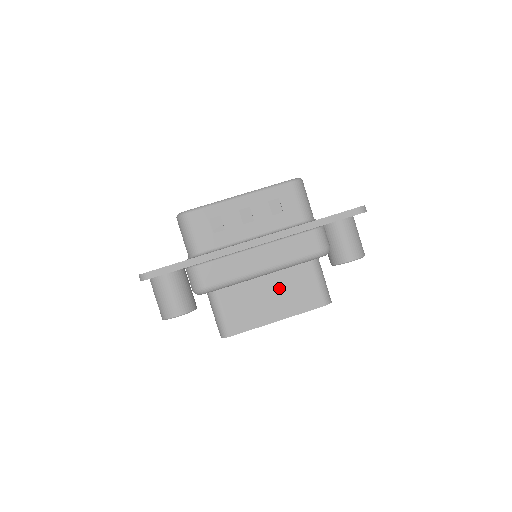
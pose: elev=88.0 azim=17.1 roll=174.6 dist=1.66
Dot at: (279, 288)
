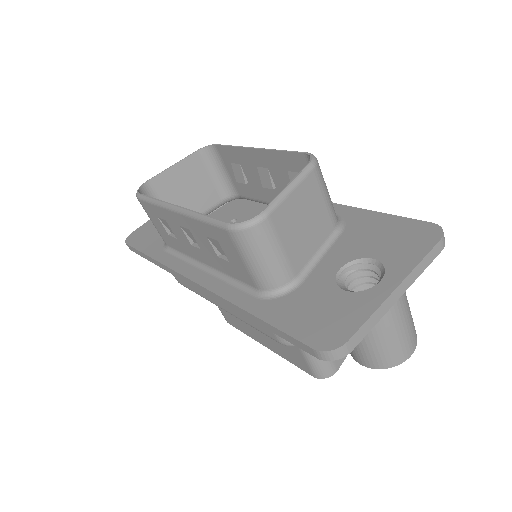
Dot at: occluded
